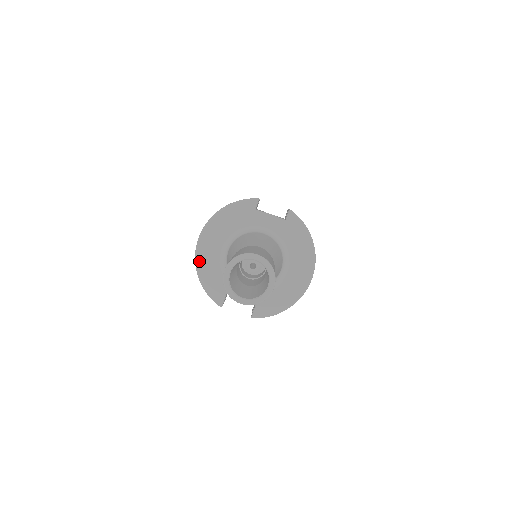
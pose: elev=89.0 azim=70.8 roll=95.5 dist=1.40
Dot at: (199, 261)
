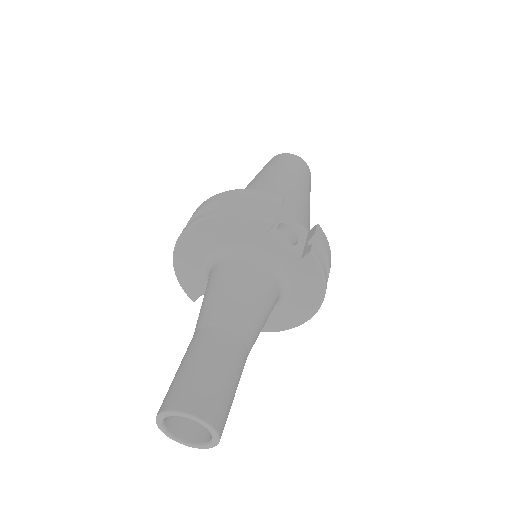
Dot at: (178, 254)
